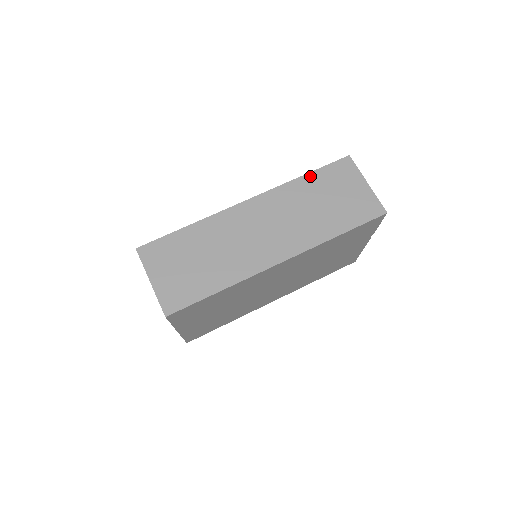
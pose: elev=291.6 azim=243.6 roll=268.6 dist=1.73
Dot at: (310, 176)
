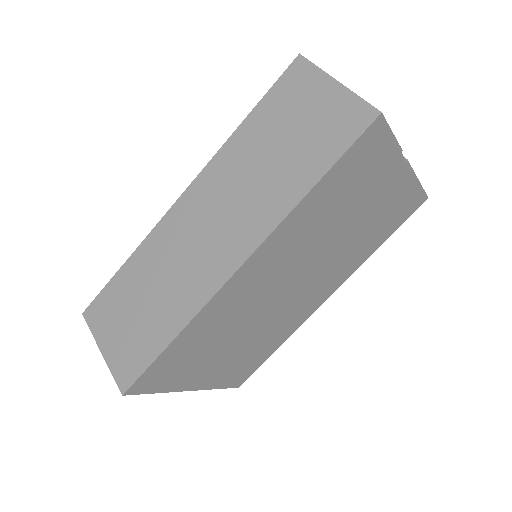
Dot at: (251, 118)
